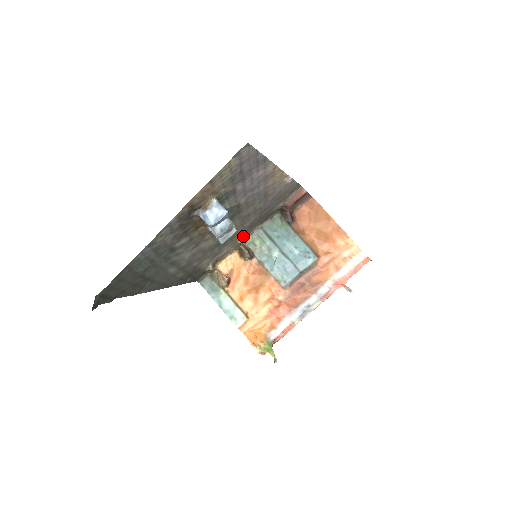
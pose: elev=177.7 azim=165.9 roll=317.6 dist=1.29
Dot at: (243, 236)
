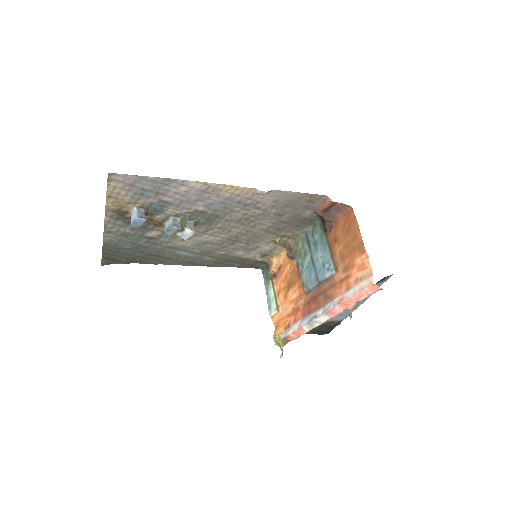
Dot at: (284, 237)
